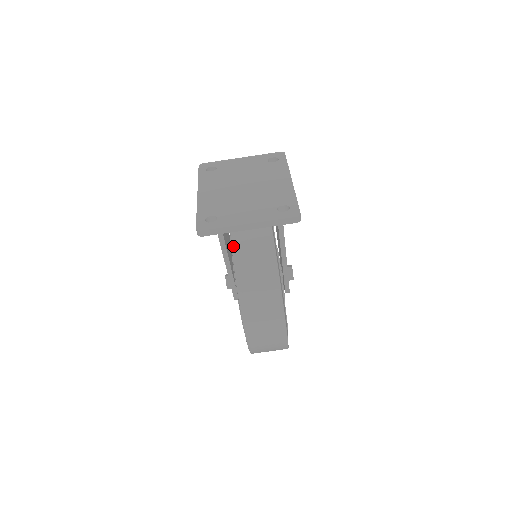
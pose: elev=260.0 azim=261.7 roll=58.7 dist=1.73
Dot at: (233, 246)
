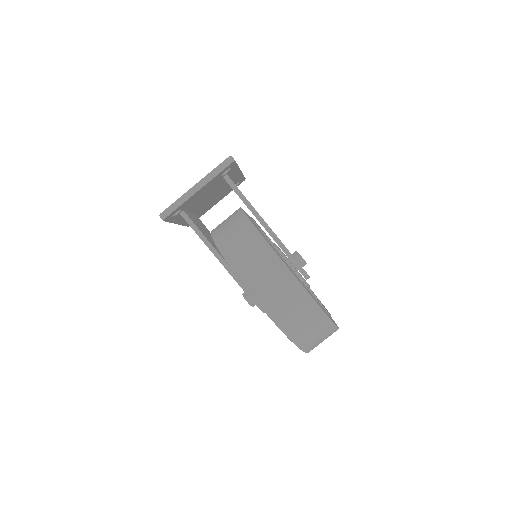
Dot at: (212, 234)
